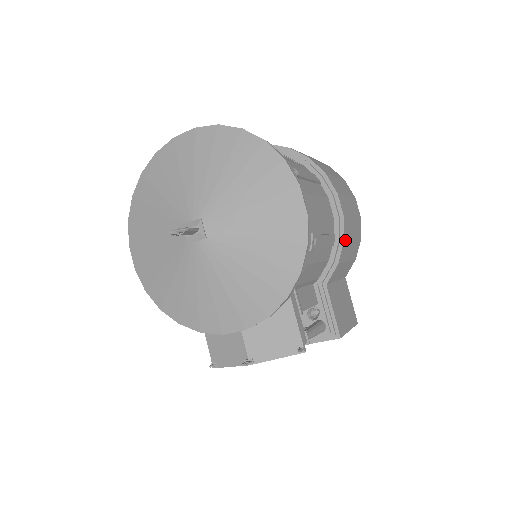
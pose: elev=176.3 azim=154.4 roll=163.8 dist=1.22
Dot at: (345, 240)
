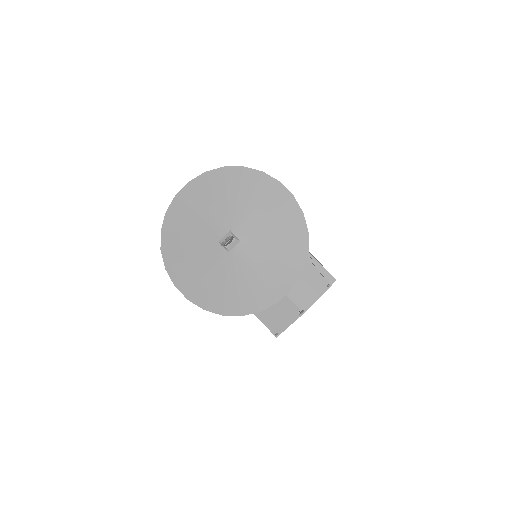
Dot at: occluded
